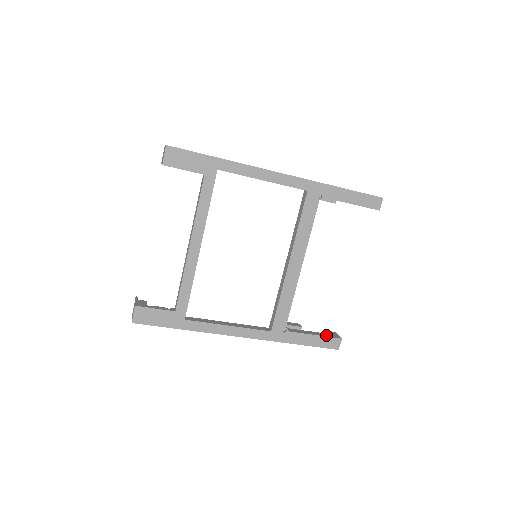
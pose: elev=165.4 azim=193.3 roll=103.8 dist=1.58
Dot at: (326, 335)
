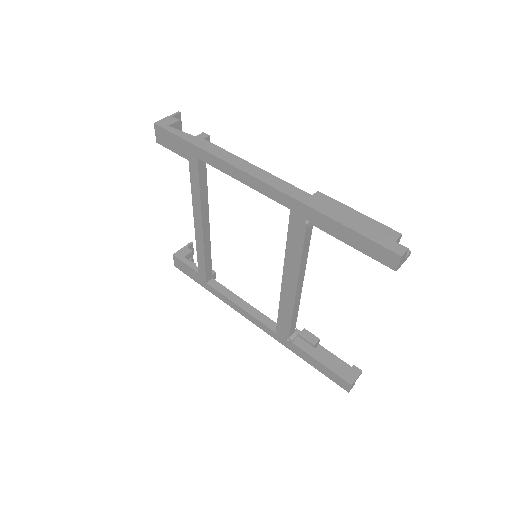
Dot at: (336, 370)
